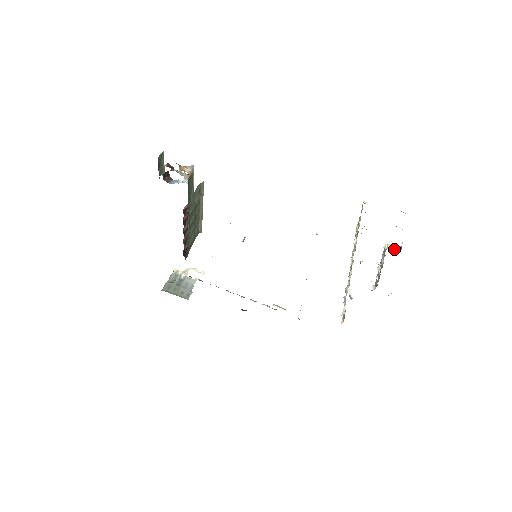
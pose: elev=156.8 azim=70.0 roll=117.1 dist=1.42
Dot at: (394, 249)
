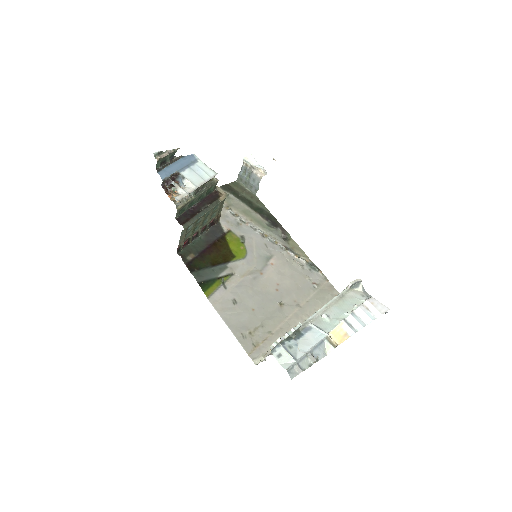
Dot at: (333, 341)
